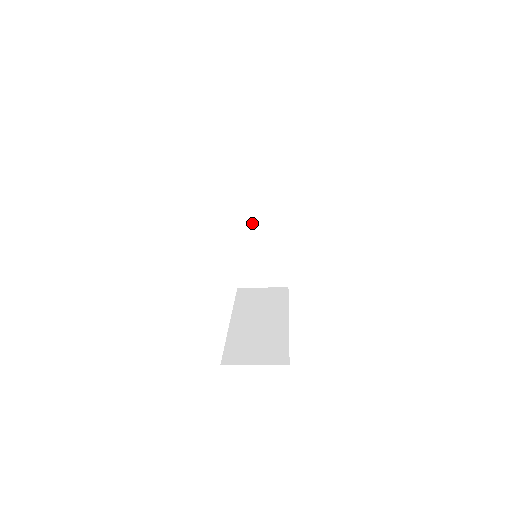
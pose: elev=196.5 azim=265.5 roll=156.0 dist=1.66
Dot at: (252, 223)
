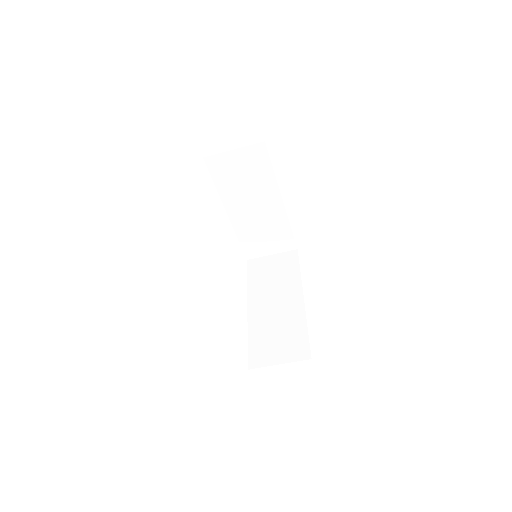
Dot at: (267, 299)
